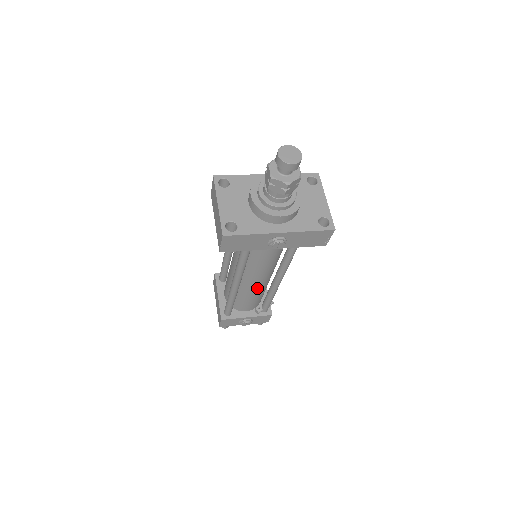
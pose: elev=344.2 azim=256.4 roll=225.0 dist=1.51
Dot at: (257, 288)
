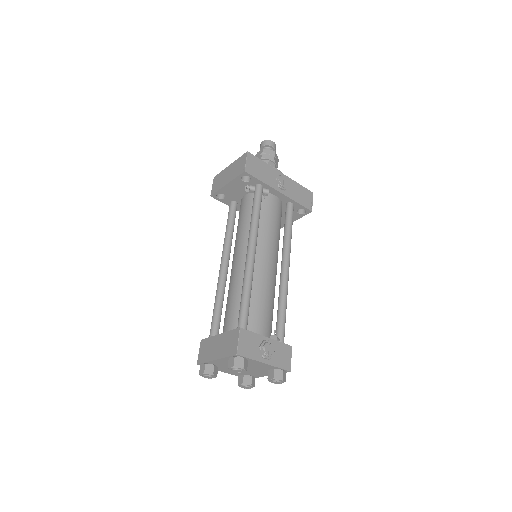
Dot at: (269, 278)
